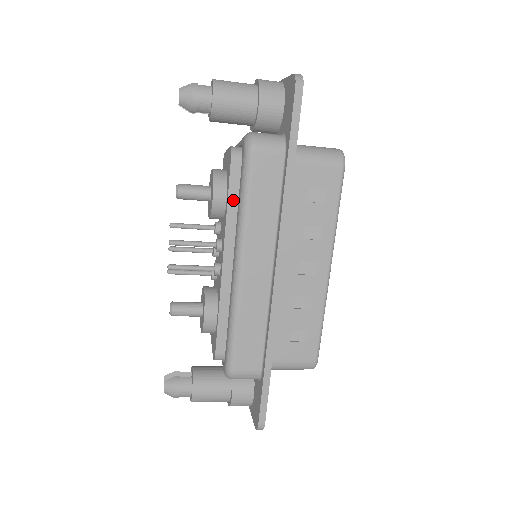
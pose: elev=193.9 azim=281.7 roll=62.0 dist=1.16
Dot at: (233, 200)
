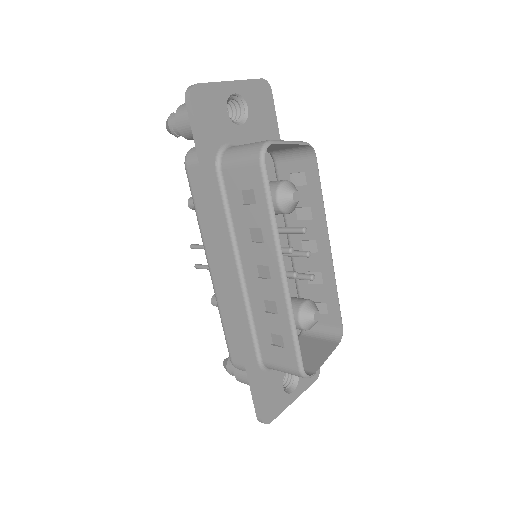
Dot at: occluded
